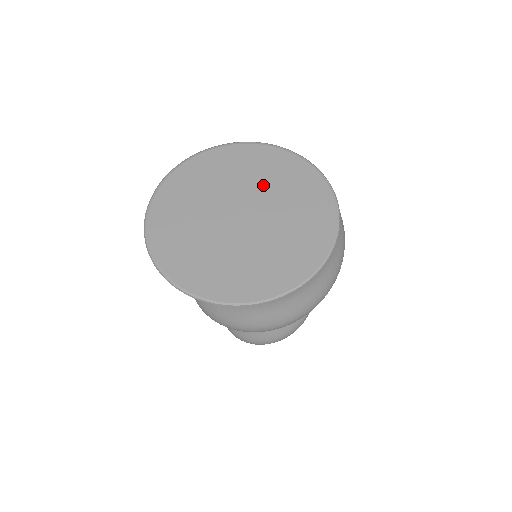
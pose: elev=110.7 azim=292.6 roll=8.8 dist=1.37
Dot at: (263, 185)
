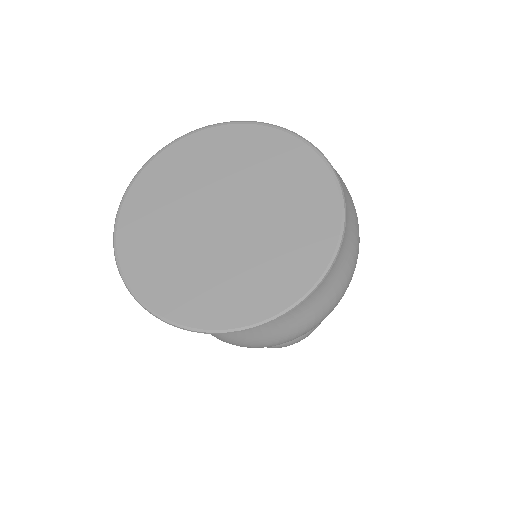
Dot at: (256, 178)
